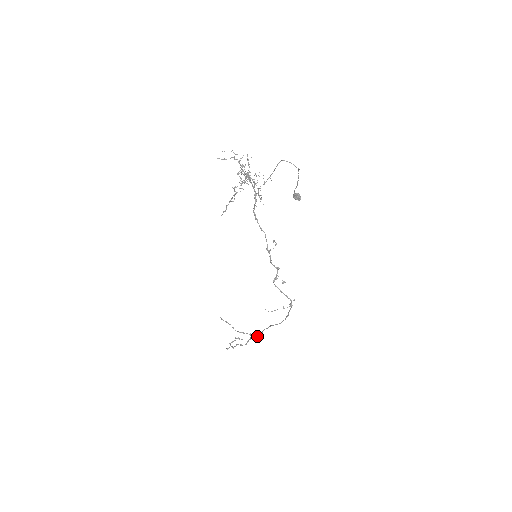
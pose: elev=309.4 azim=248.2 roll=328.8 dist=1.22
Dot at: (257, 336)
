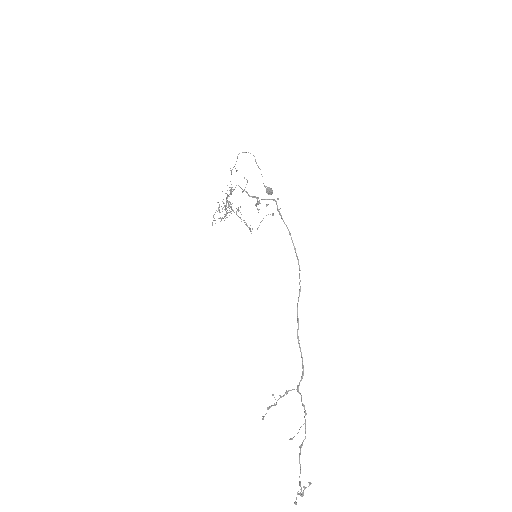
Dot at: (302, 374)
